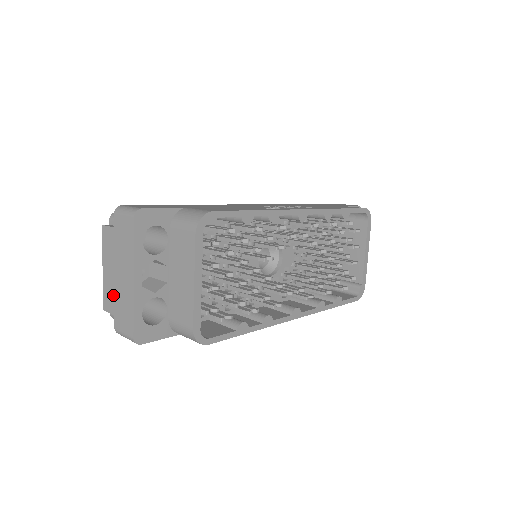
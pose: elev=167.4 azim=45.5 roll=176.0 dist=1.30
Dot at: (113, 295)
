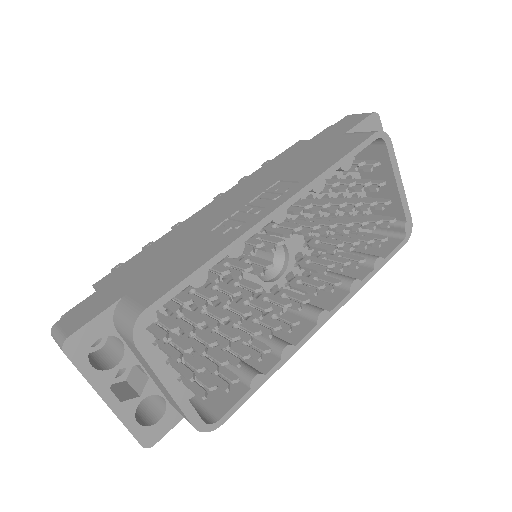
Dot at: occluded
